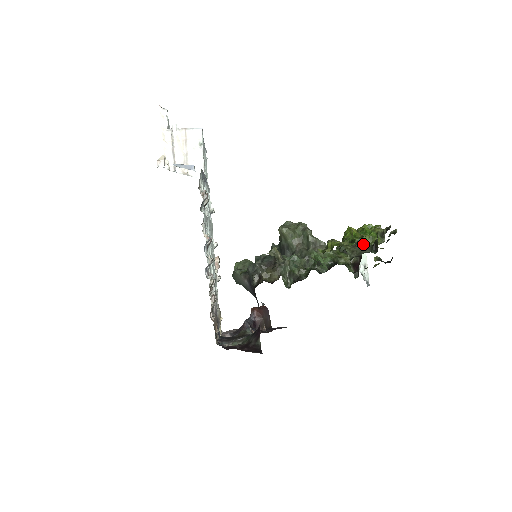
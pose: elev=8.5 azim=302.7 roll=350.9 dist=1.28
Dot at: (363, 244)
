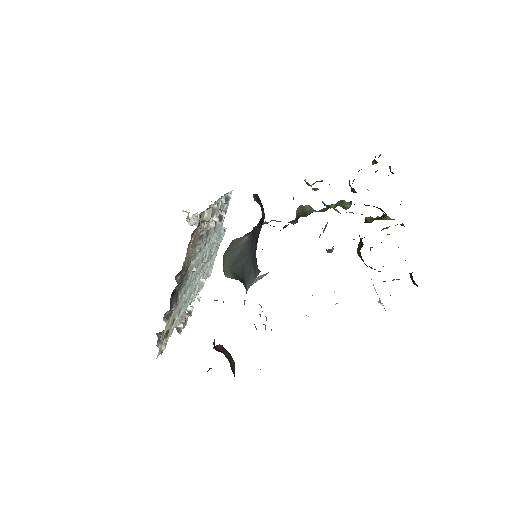
Dot at: occluded
